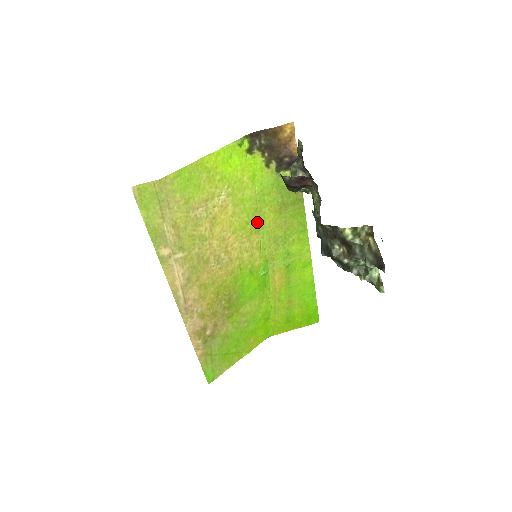
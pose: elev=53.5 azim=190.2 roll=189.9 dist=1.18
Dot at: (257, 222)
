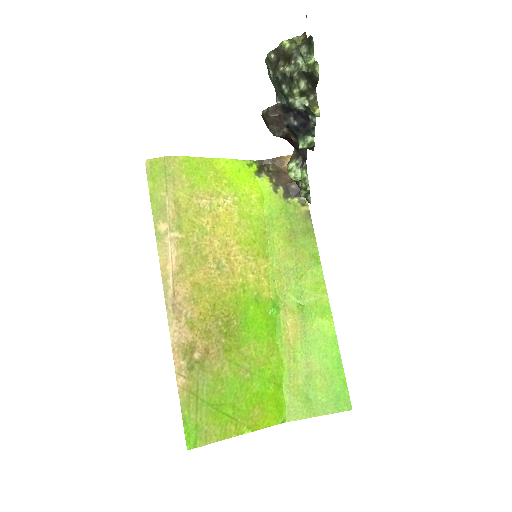
Dot at: (265, 246)
